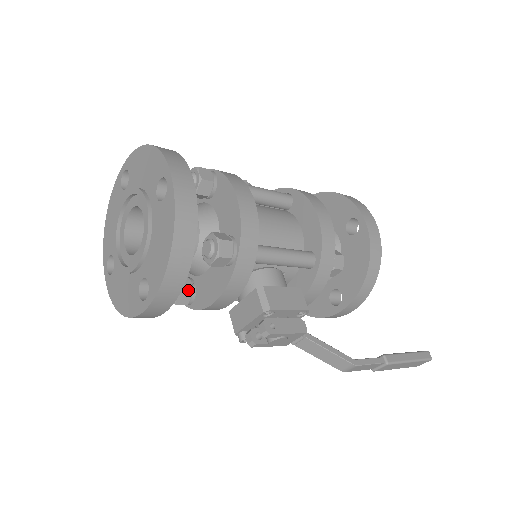
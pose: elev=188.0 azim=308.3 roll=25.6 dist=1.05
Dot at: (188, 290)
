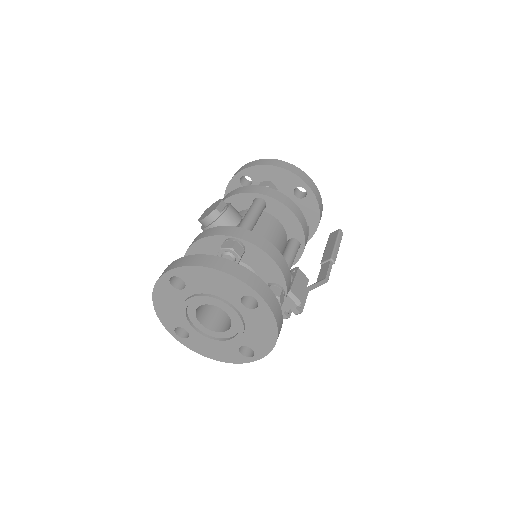
Dot at: occluded
